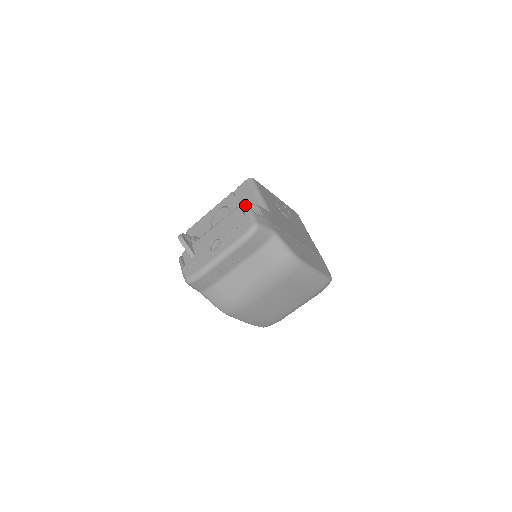
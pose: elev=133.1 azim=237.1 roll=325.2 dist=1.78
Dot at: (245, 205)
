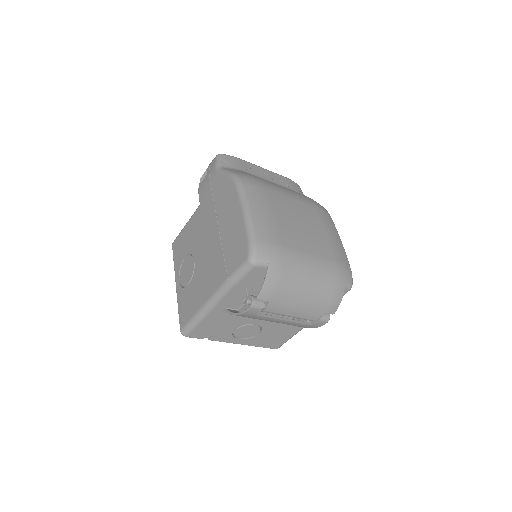
Dot at: occluded
